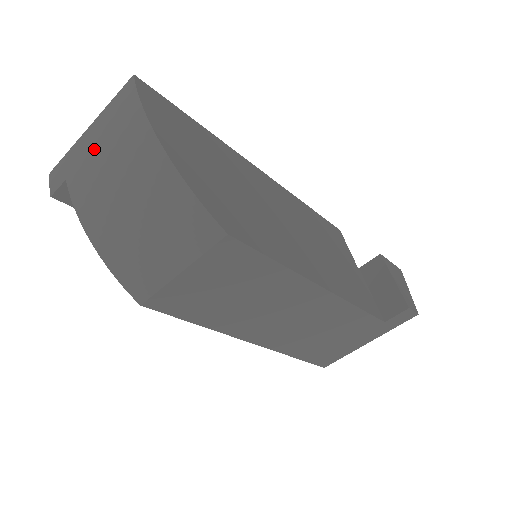
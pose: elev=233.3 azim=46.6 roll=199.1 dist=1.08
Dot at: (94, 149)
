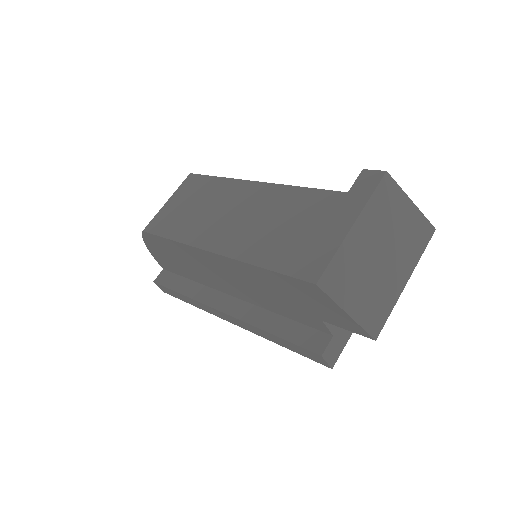
Dot at: occluded
